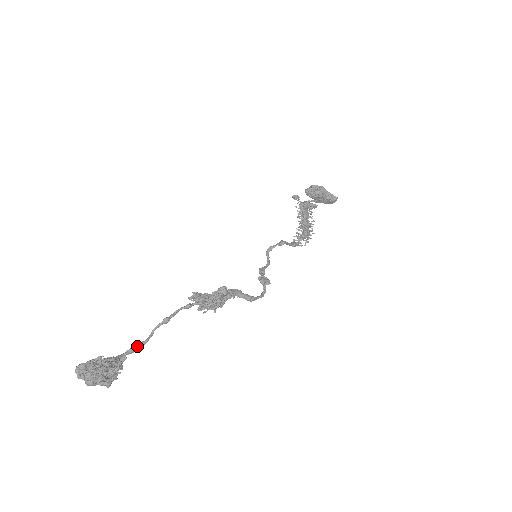
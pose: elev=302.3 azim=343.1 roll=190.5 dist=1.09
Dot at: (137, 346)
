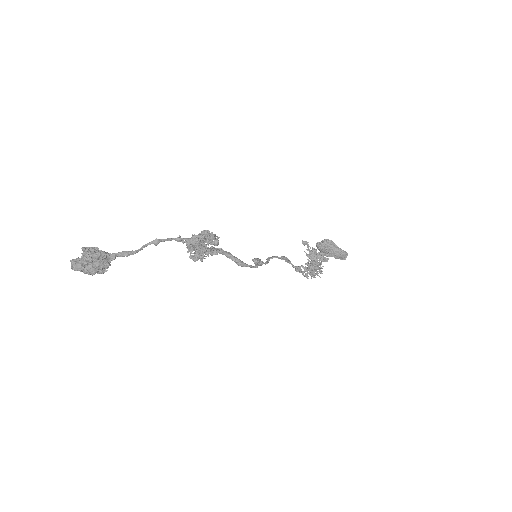
Dot at: (127, 251)
